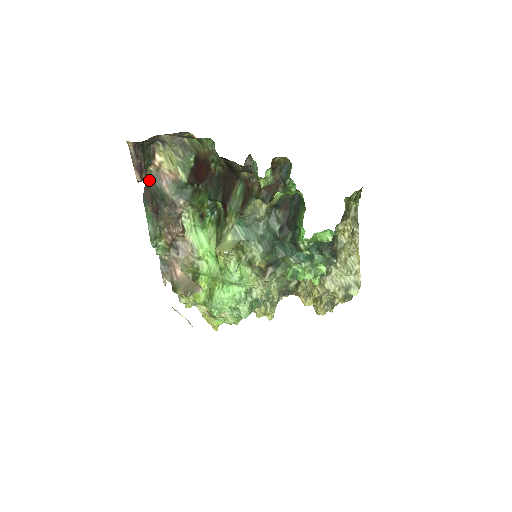
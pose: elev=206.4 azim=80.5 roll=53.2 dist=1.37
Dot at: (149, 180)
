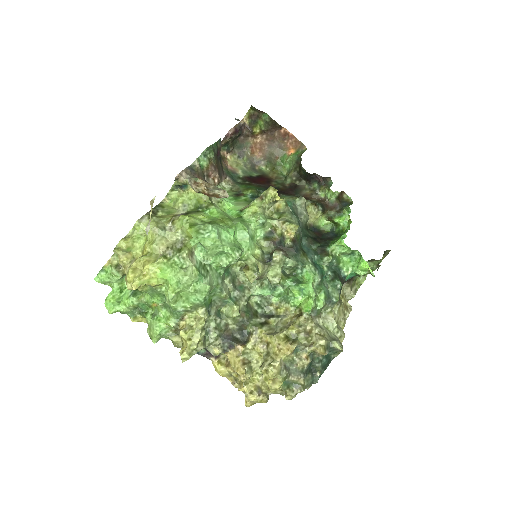
Dot at: occluded
